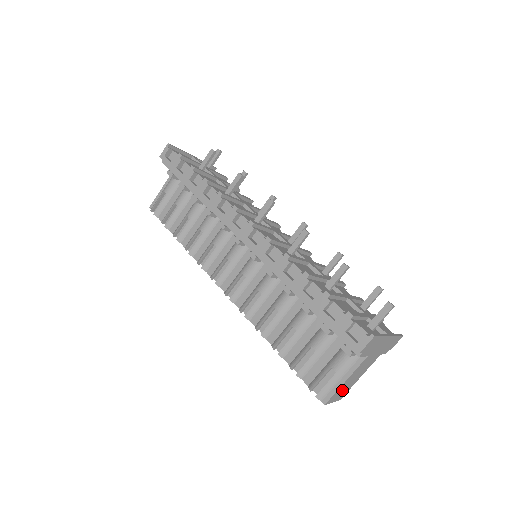
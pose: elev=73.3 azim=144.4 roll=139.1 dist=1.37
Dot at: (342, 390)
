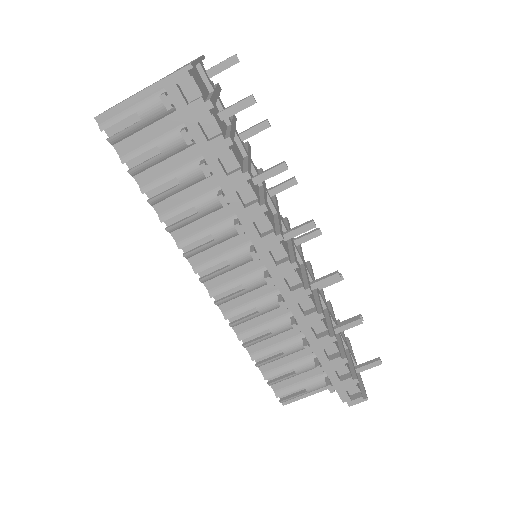
Dot at: occluded
